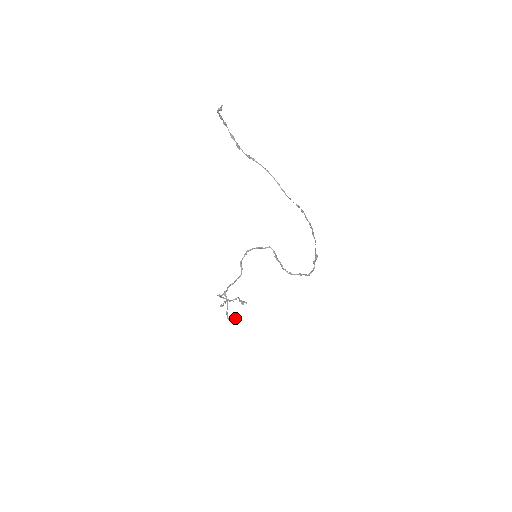
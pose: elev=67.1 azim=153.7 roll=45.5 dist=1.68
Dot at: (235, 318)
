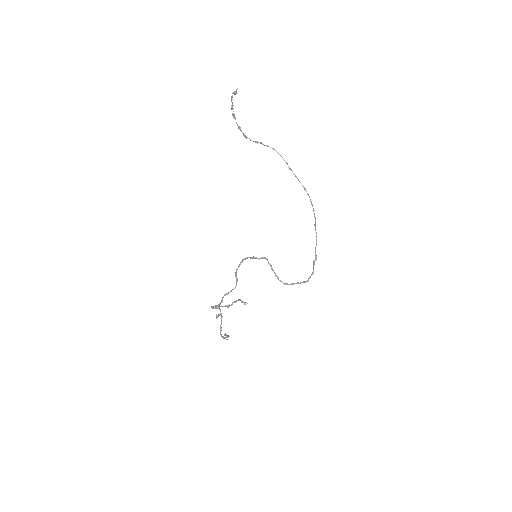
Dot at: occluded
